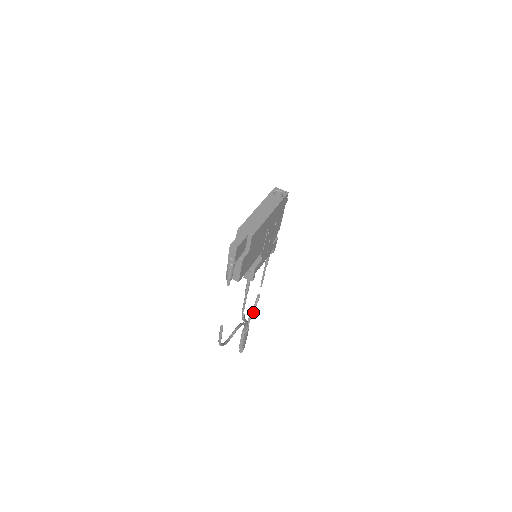
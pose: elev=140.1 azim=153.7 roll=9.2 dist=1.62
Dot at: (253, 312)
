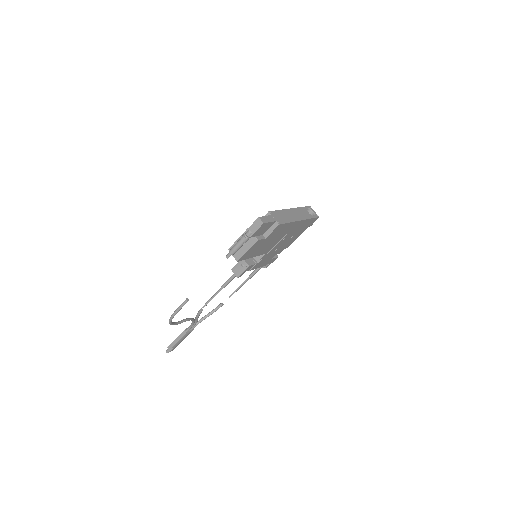
Dot at: (206, 317)
